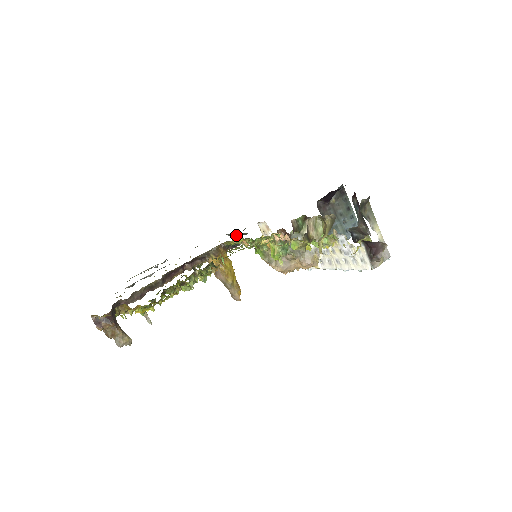
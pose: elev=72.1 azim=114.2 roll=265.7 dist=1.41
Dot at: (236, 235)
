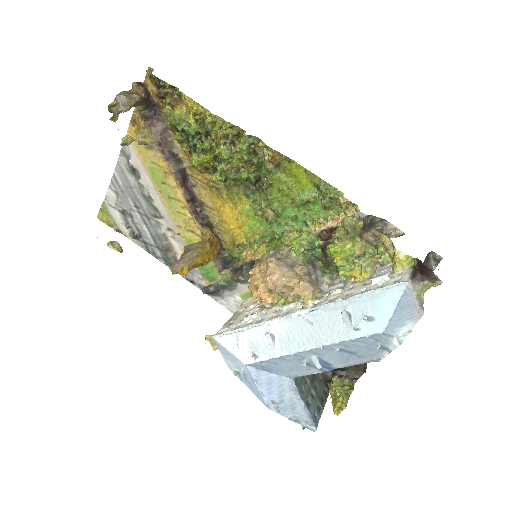
Dot at: (222, 281)
